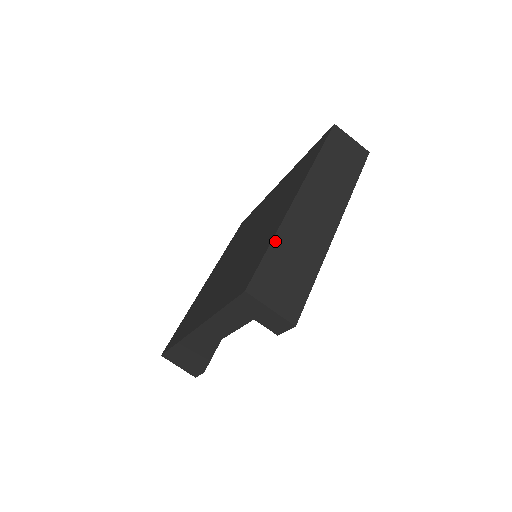
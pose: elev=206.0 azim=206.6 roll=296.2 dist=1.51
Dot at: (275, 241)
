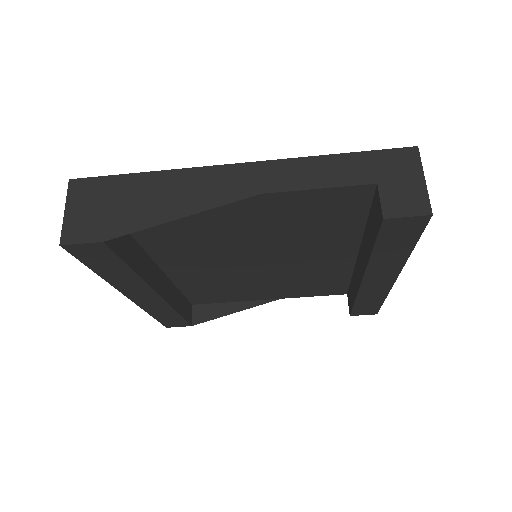
Dot at: occluded
